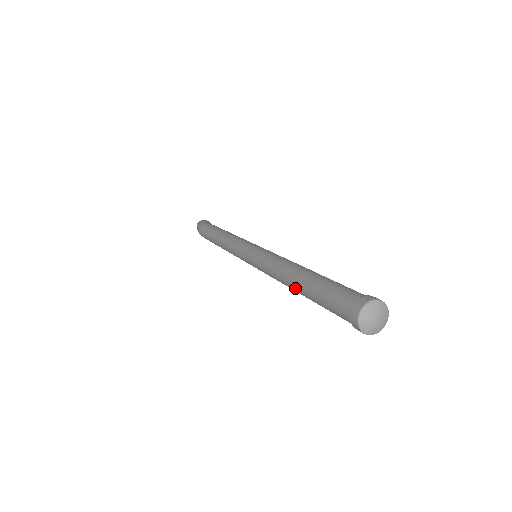
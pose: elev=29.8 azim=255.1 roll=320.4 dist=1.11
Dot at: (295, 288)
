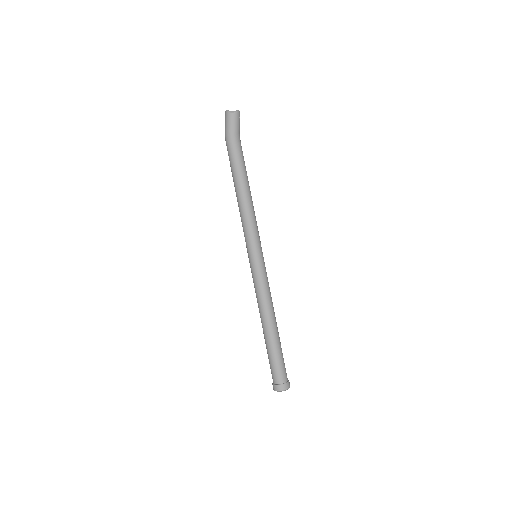
Dot at: occluded
